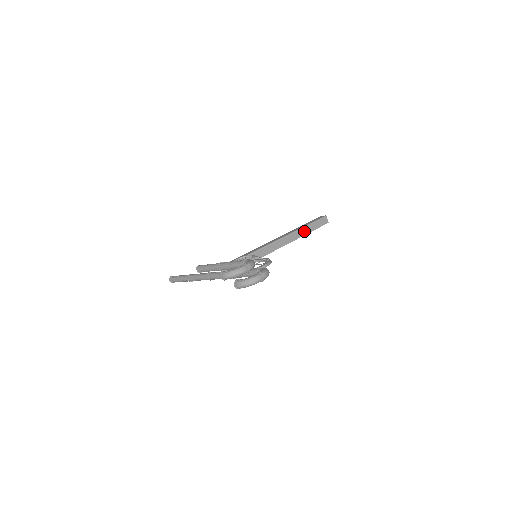
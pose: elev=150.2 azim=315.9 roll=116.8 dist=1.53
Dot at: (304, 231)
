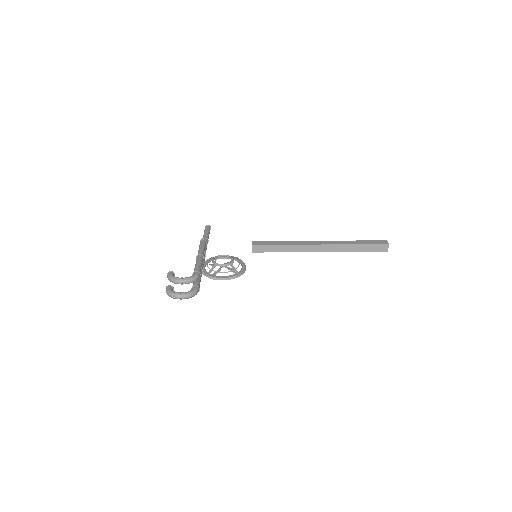
Dot at: (348, 248)
